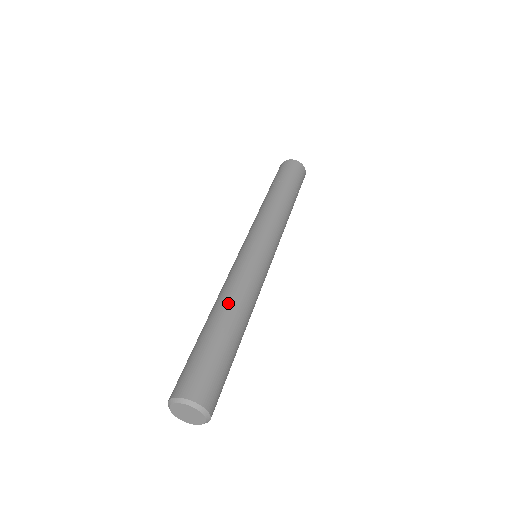
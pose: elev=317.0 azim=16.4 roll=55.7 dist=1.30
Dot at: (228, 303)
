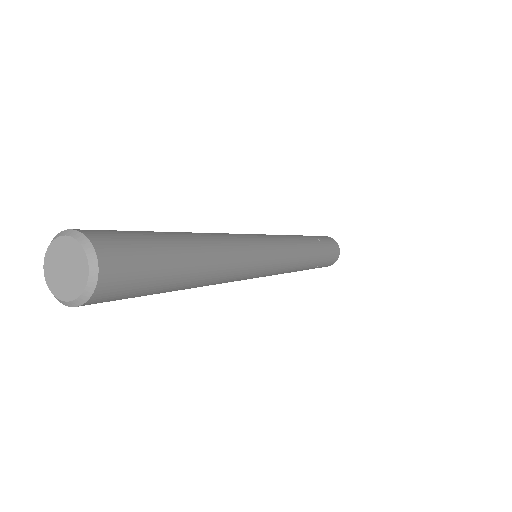
Dot at: (208, 236)
